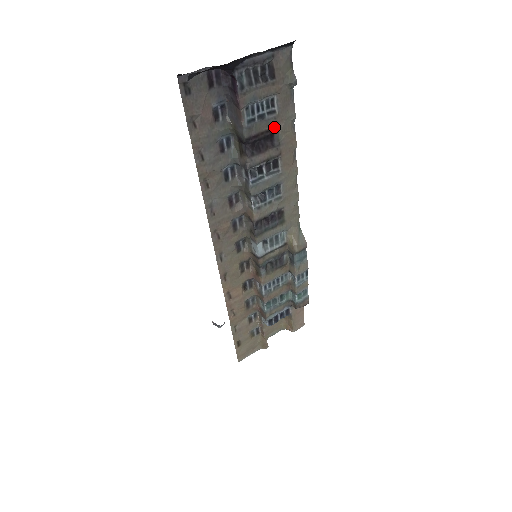
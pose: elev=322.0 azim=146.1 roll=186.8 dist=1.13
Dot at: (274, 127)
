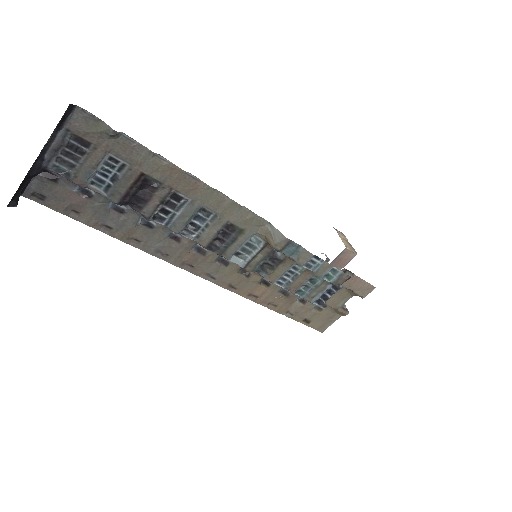
Dot at: (138, 175)
